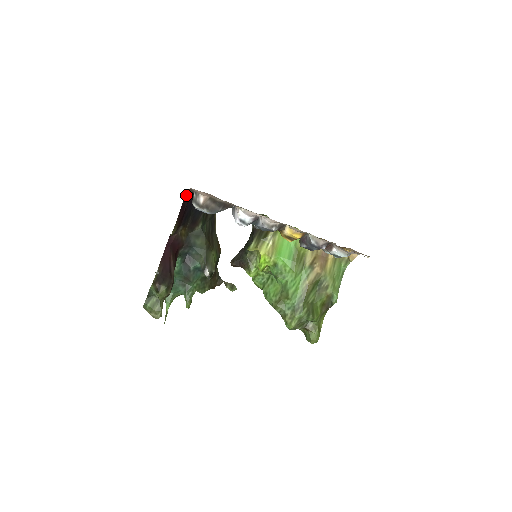
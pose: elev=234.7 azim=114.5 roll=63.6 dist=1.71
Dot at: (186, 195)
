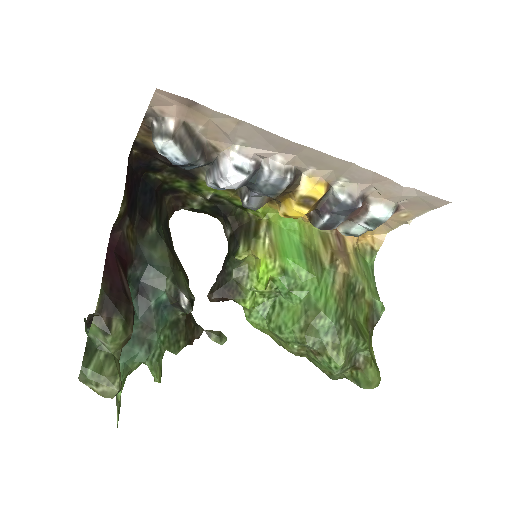
Dot at: (128, 162)
